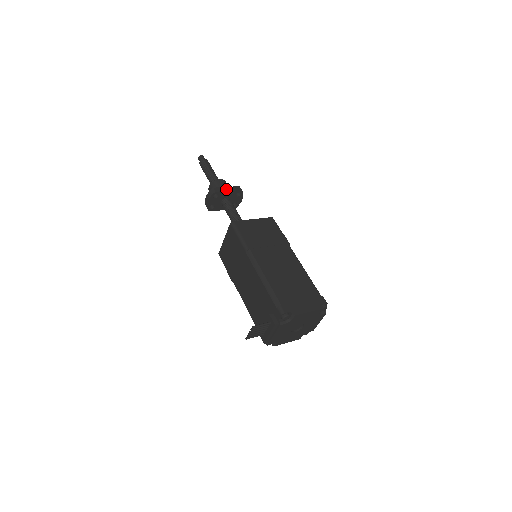
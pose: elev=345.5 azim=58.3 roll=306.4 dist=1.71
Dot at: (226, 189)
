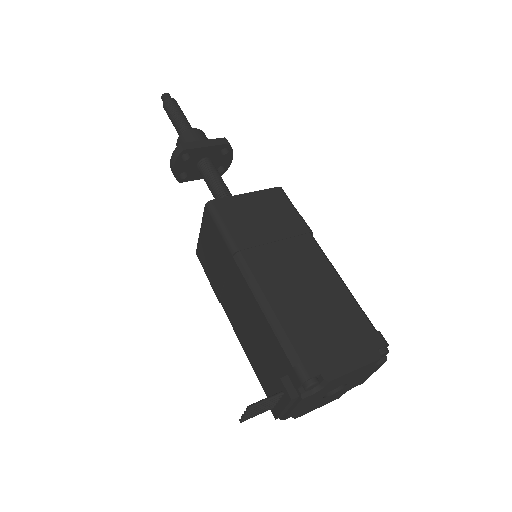
Dot at: (202, 144)
